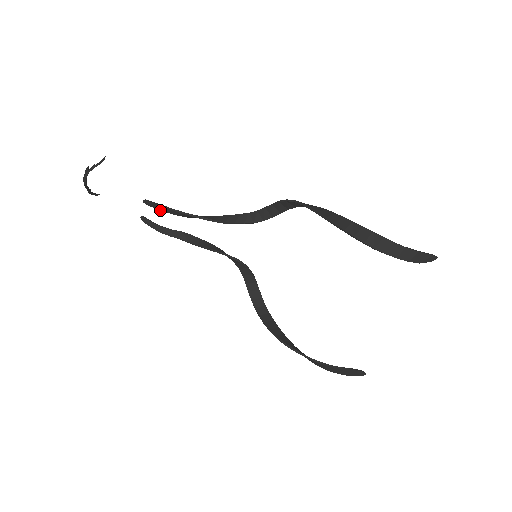
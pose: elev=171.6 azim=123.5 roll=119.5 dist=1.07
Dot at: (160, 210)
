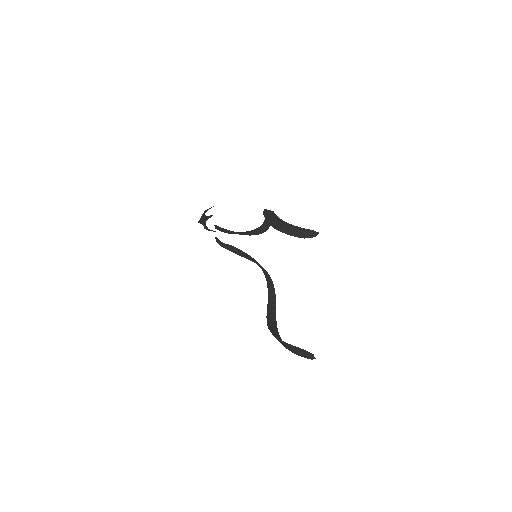
Dot at: (219, 230)
